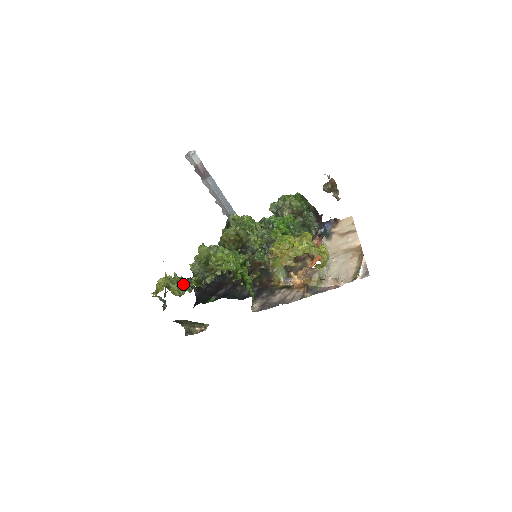
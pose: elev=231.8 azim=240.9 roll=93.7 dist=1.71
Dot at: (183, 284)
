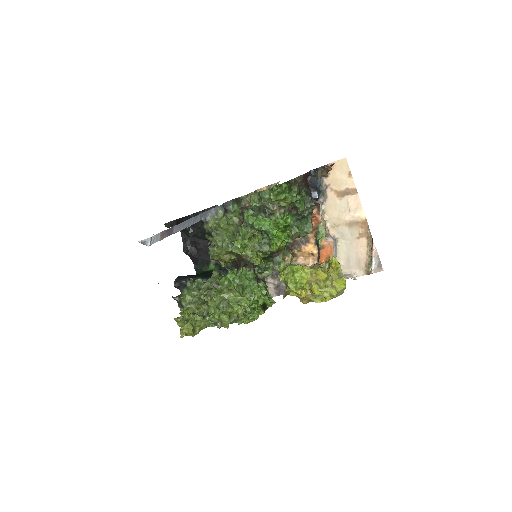
Dot at: (198, 306)
